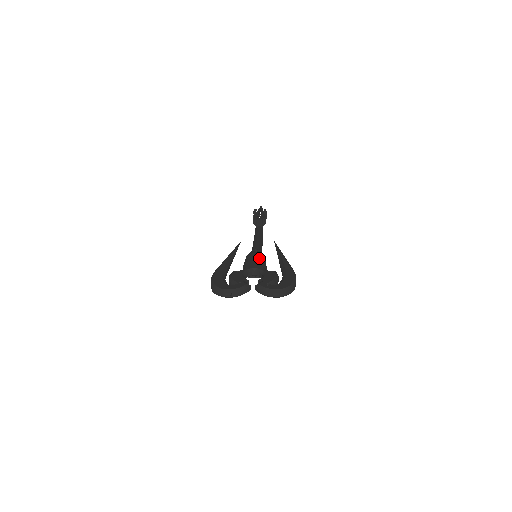
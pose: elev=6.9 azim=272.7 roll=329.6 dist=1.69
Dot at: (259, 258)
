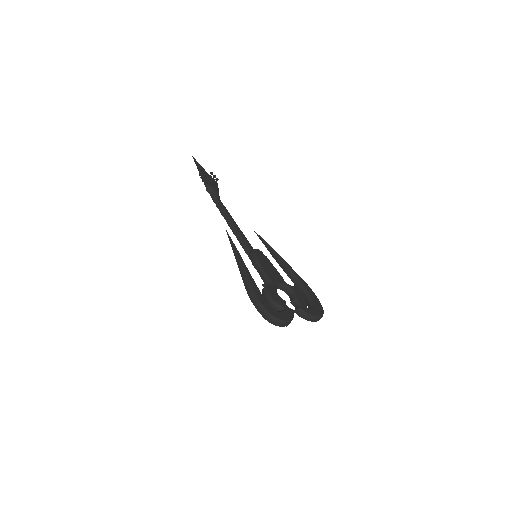
Dot at: (271, 265)
